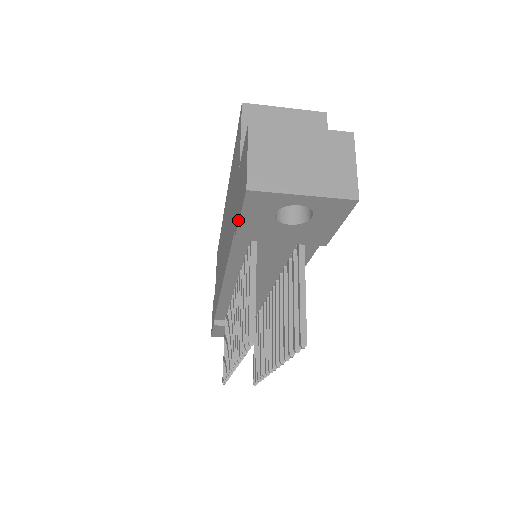
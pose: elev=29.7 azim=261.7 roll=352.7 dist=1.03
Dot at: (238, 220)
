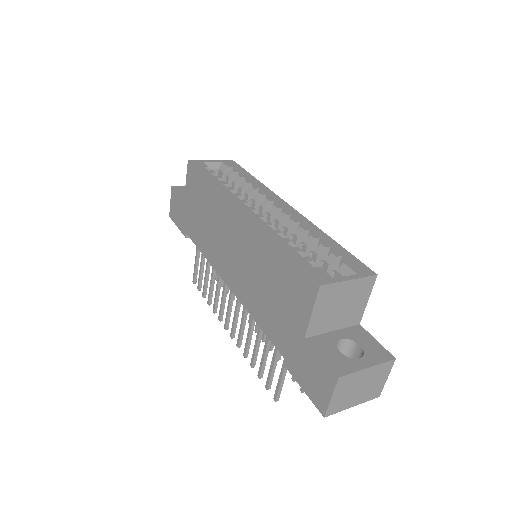
Dot at: (298, 382)
